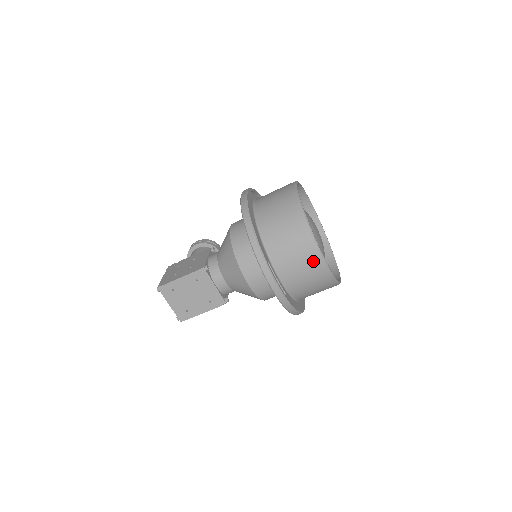
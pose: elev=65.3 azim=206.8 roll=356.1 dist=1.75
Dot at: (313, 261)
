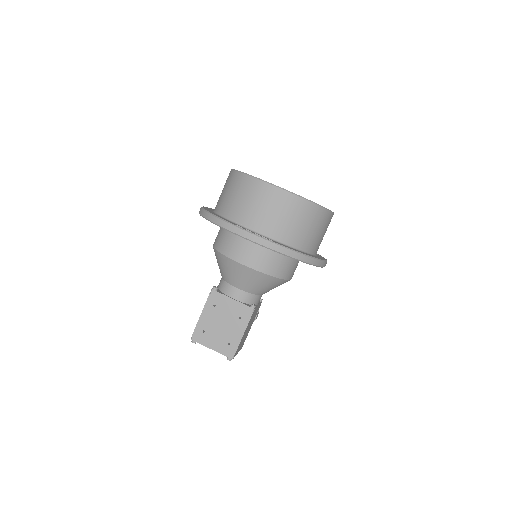
Dot at: (271, 196)
